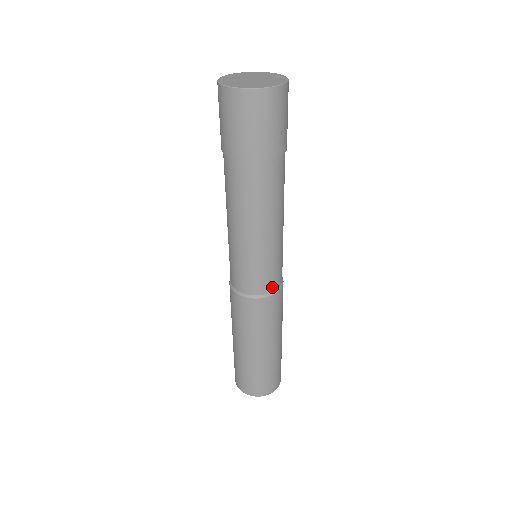
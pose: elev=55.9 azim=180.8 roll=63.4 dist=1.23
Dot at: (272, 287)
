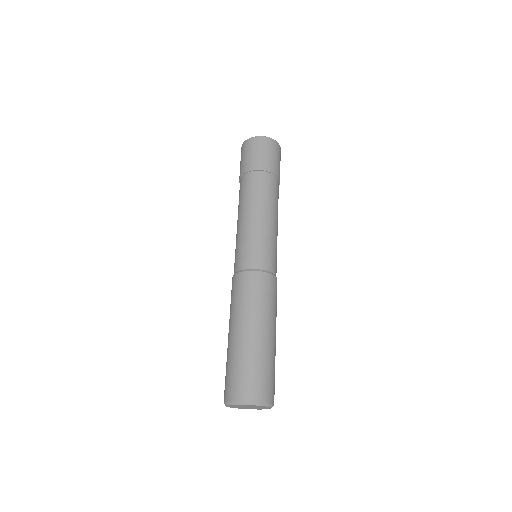
Dot at: (261, 265)
